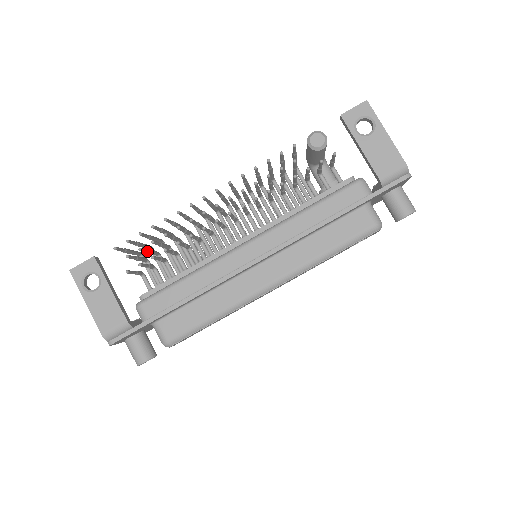
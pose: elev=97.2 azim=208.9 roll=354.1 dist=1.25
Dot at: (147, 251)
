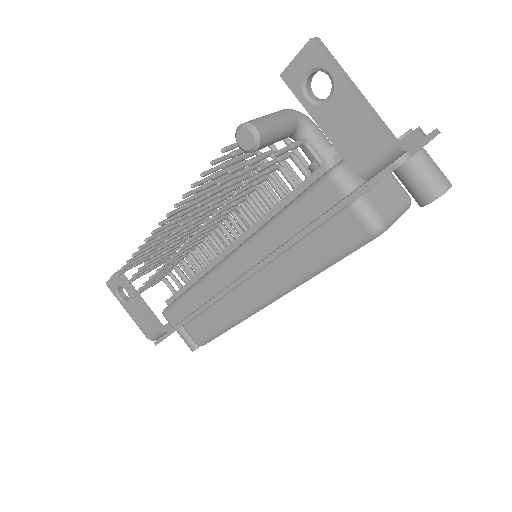
Dot at: (147, 269)
